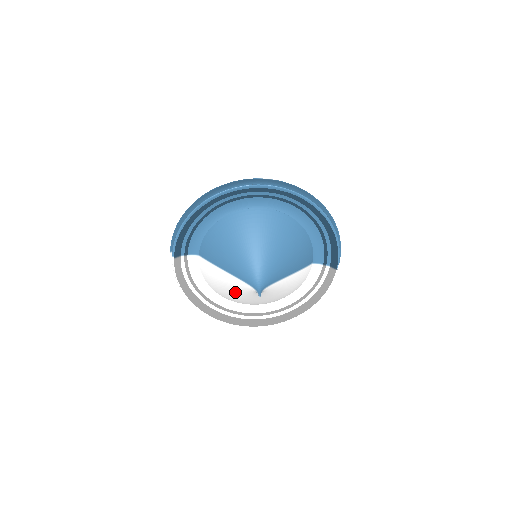
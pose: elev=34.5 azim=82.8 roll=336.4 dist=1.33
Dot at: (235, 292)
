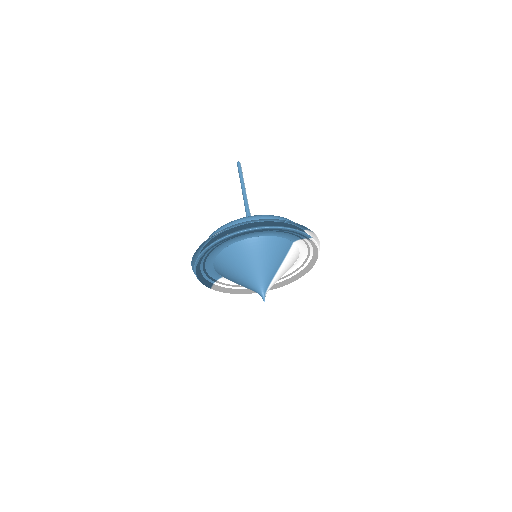
Dot at: occluded
